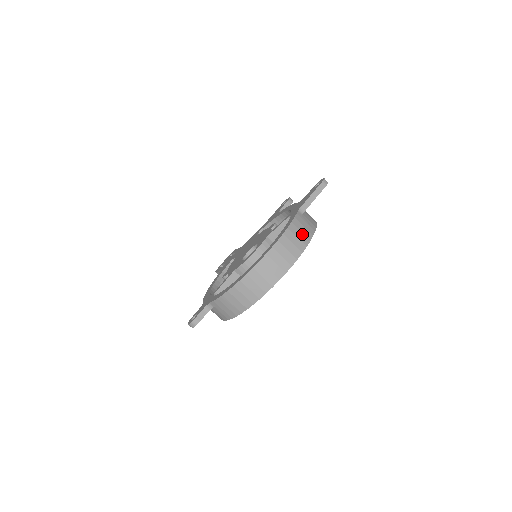
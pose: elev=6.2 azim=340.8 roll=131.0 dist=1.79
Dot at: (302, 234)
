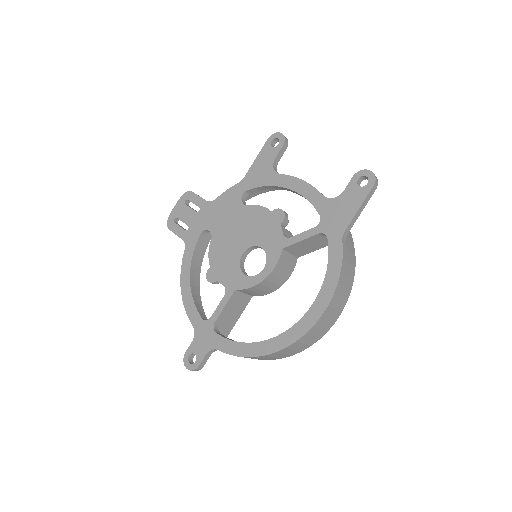
Dot at: (348, 277)
